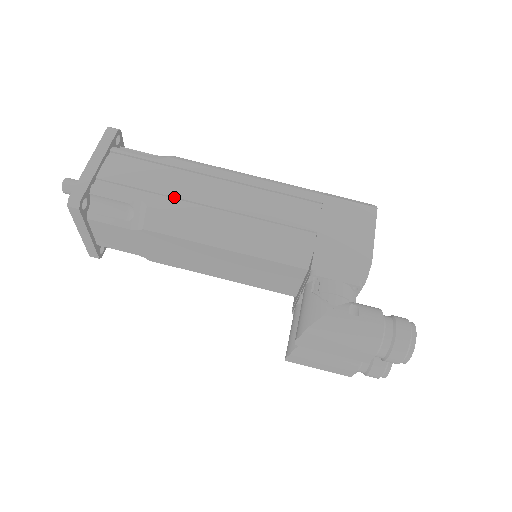
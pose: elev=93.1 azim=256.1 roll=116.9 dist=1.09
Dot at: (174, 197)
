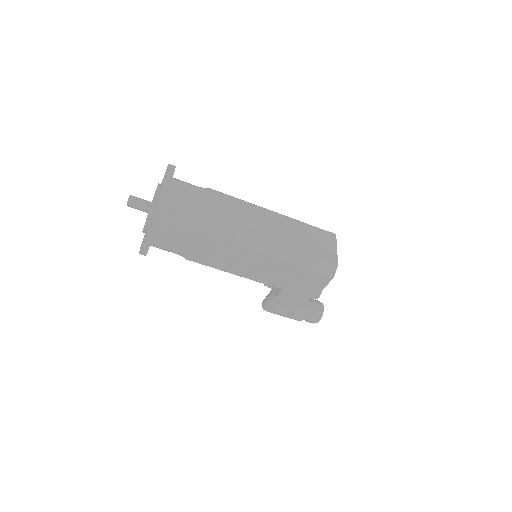
Dot at: (203, 257)
